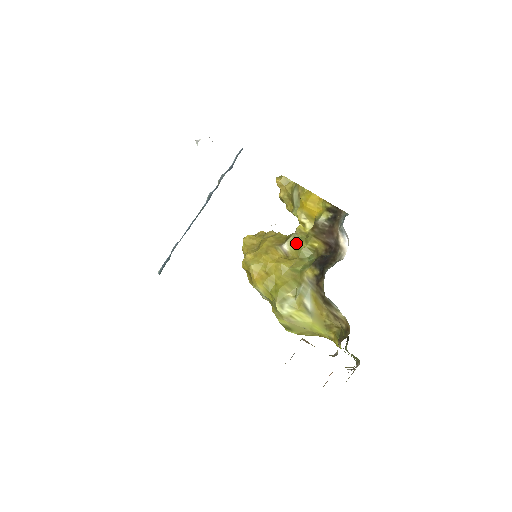
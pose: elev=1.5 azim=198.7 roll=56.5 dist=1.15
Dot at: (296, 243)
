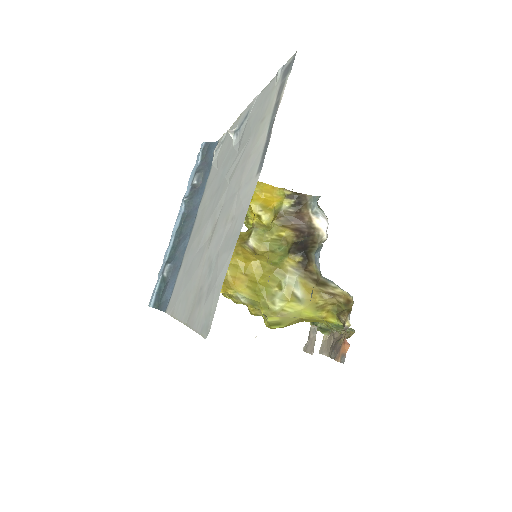
Dot at: (261, 237)
